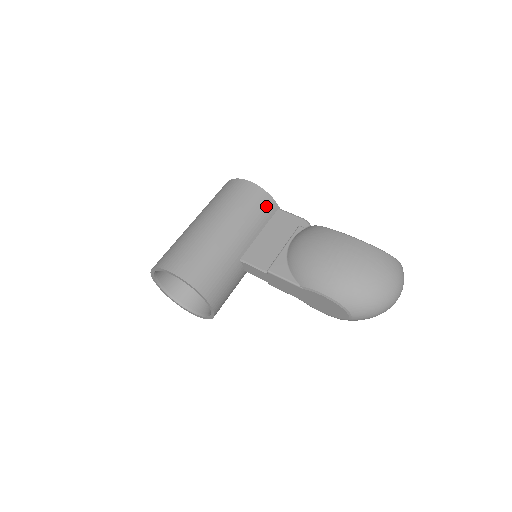
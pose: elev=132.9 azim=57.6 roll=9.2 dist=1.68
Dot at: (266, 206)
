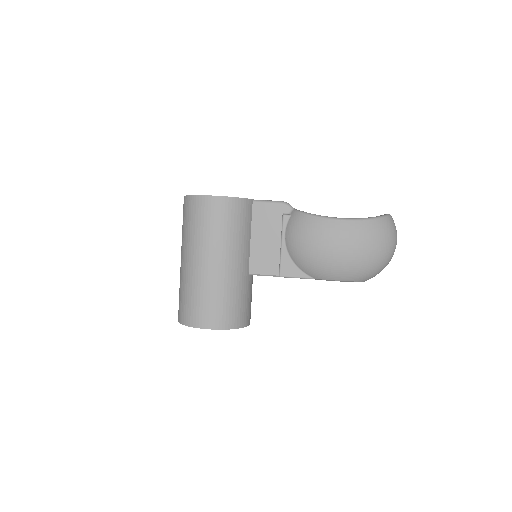
Dot at: (243, 211)
